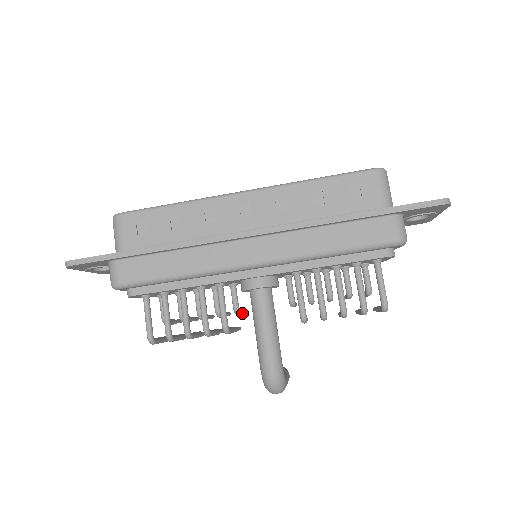
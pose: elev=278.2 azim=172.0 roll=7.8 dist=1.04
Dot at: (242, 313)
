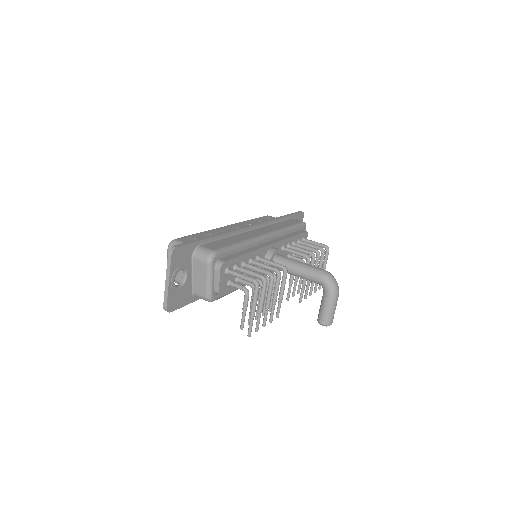
Dot at: occluded
